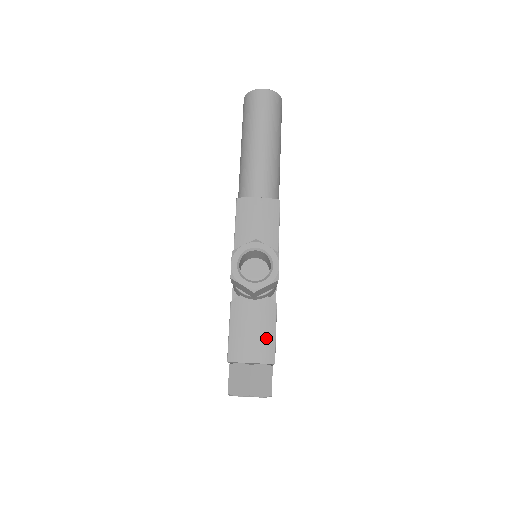
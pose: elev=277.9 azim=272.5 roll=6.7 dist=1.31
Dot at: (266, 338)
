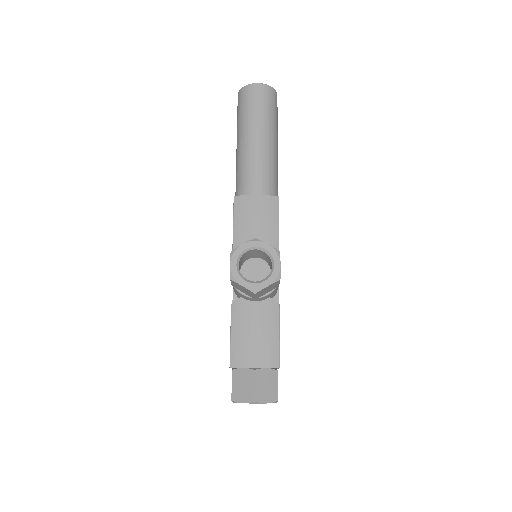
Dot at: (269, 341)
